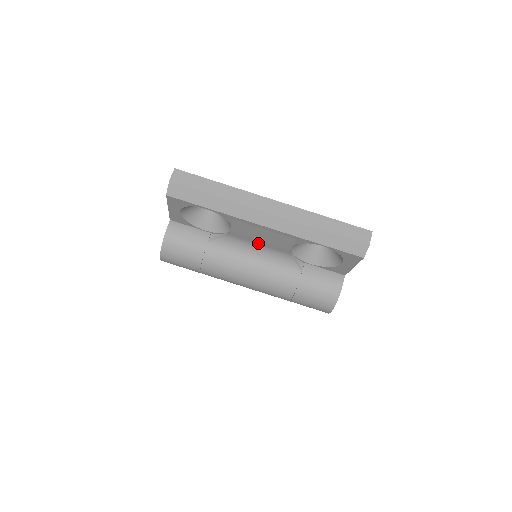
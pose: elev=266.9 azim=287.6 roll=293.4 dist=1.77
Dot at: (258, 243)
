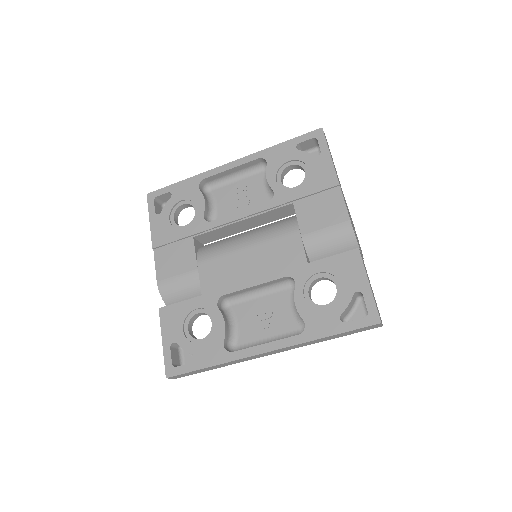
Dot at: occluded
